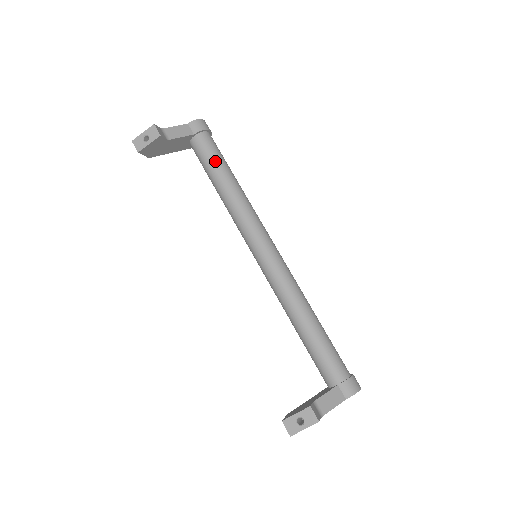
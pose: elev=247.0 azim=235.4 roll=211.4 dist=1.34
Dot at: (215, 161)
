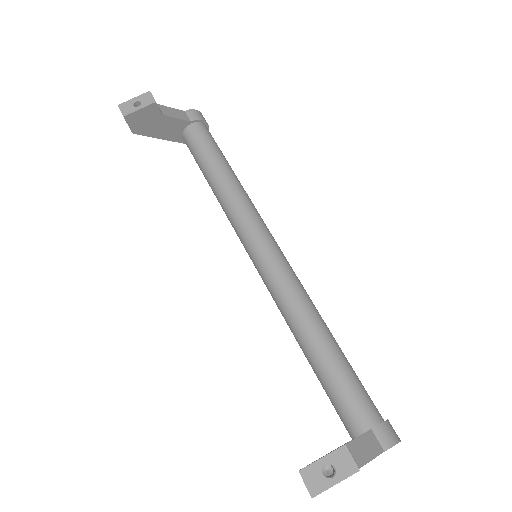
Dot at: (213, 150)
